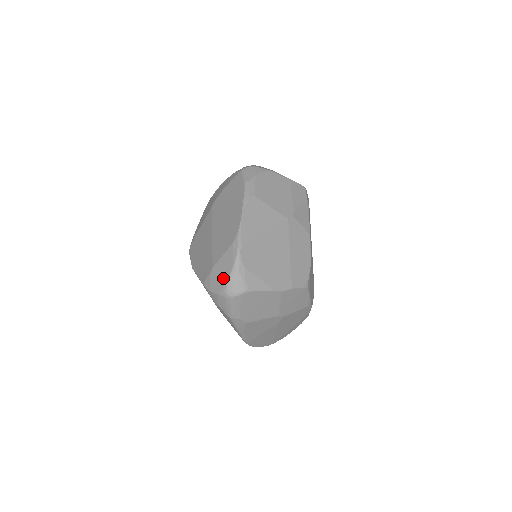
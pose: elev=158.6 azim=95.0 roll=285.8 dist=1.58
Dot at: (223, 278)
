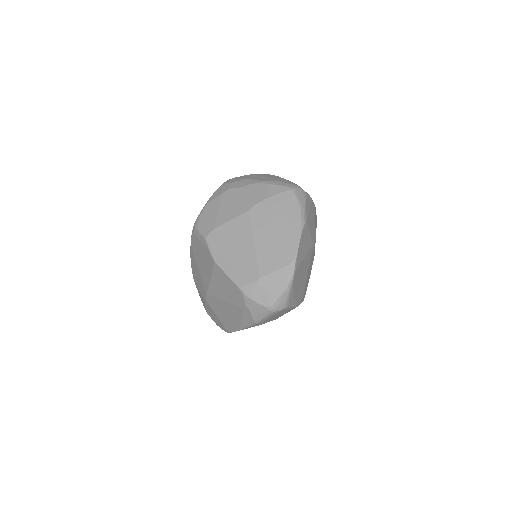
Dot at: (272, 293)
